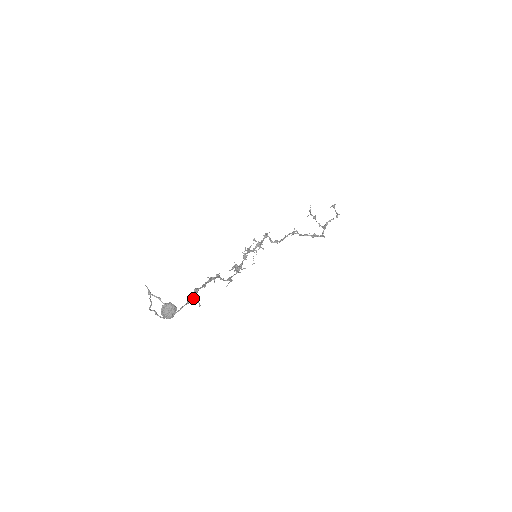
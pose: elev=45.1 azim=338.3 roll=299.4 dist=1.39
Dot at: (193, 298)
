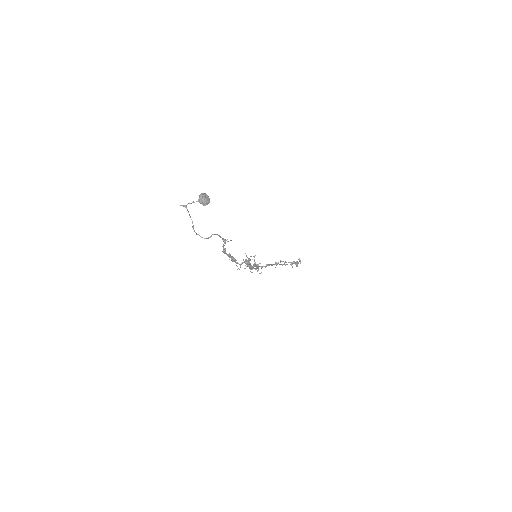
Dot at: occluded
